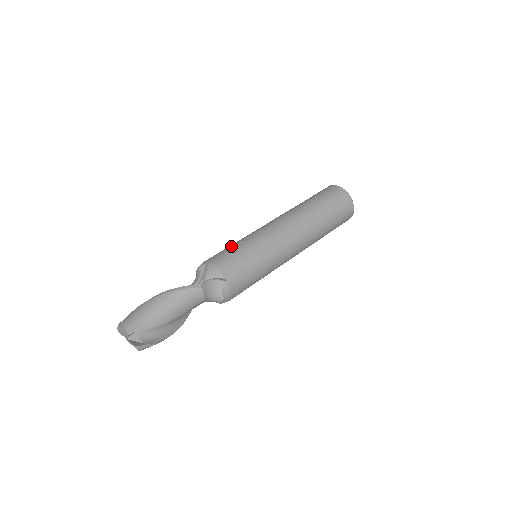
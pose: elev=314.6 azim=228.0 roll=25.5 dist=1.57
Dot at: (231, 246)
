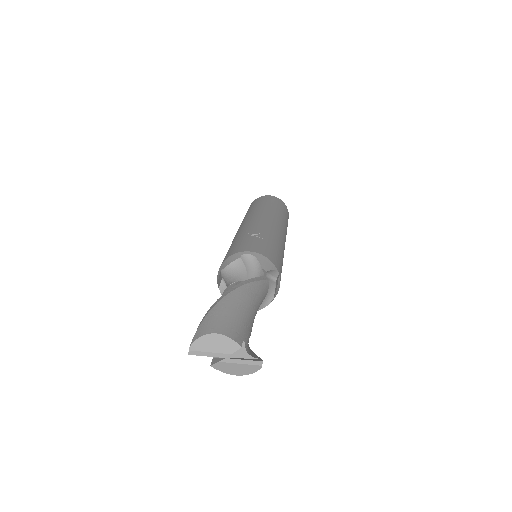
Dot at: (250, 237)
